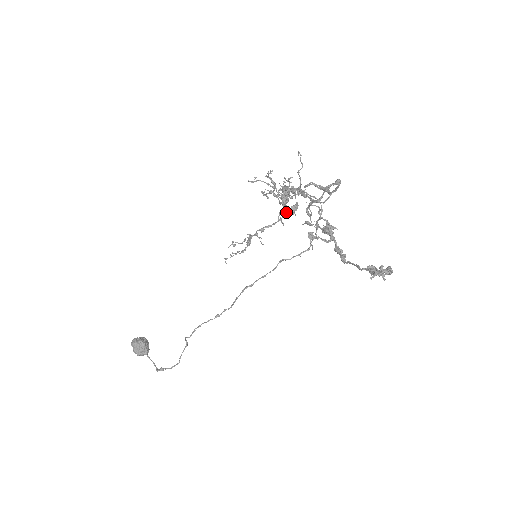
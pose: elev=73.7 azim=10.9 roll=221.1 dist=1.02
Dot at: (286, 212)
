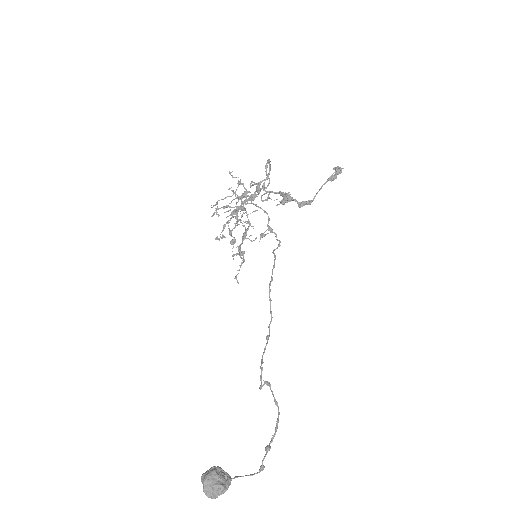
Dot at: (255, 196)
